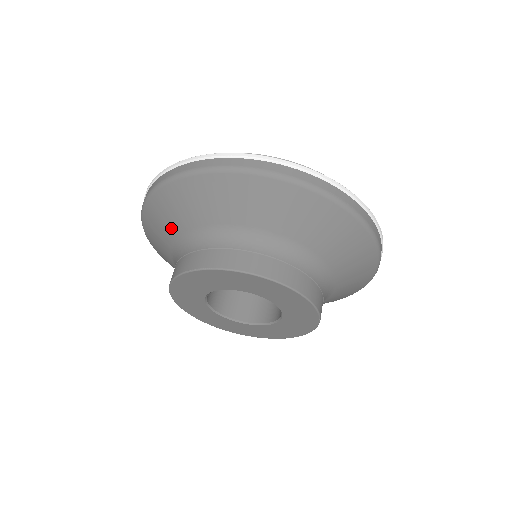
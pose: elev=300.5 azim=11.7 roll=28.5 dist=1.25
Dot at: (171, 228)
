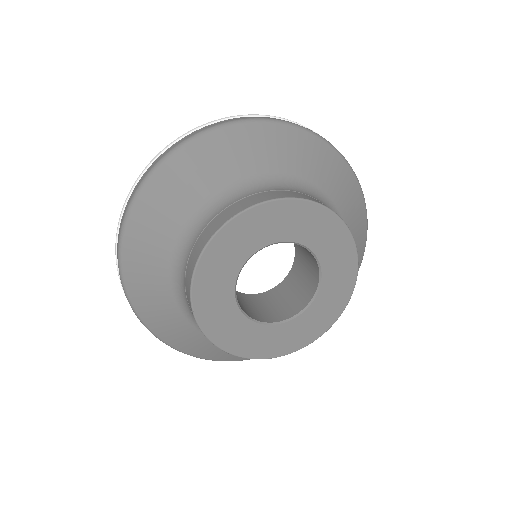
Dot at: (167, 228)
